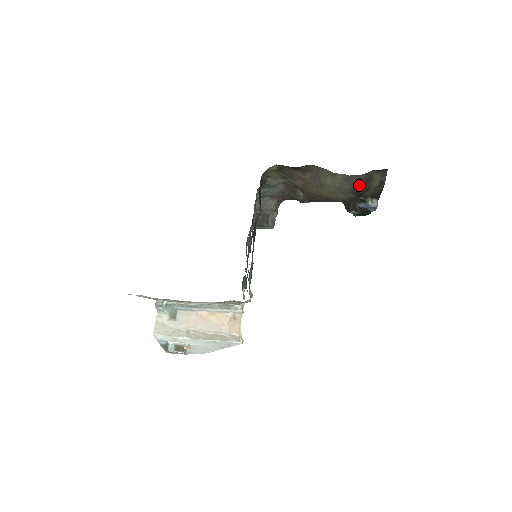
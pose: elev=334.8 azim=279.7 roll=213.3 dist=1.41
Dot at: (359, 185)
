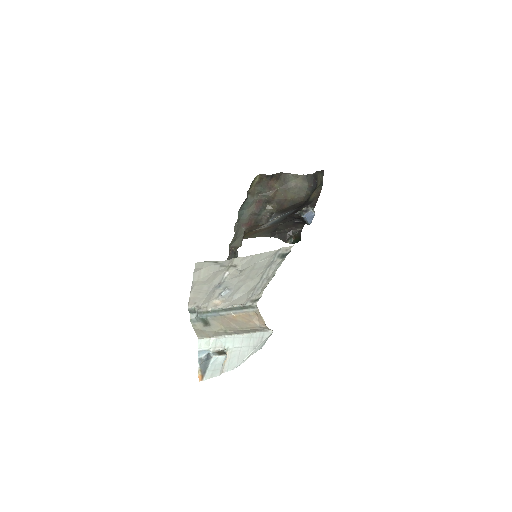
Dot at: (313, 181)
